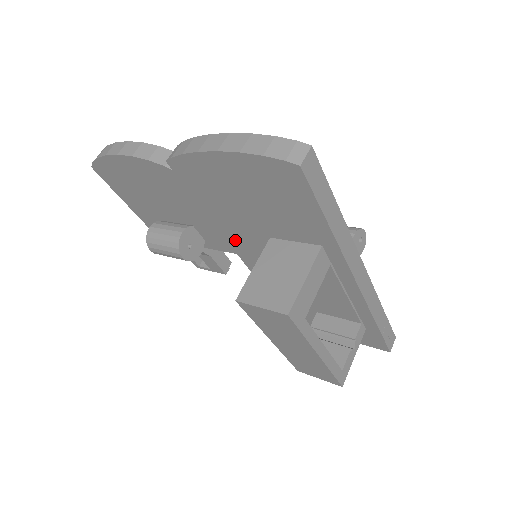
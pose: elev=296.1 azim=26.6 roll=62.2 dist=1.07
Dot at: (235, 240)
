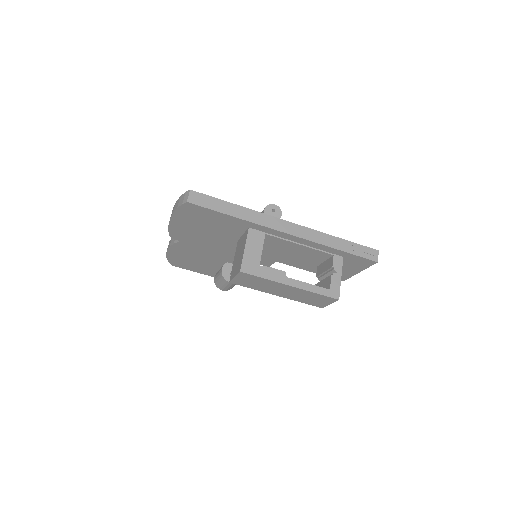
Dot at: occluded
